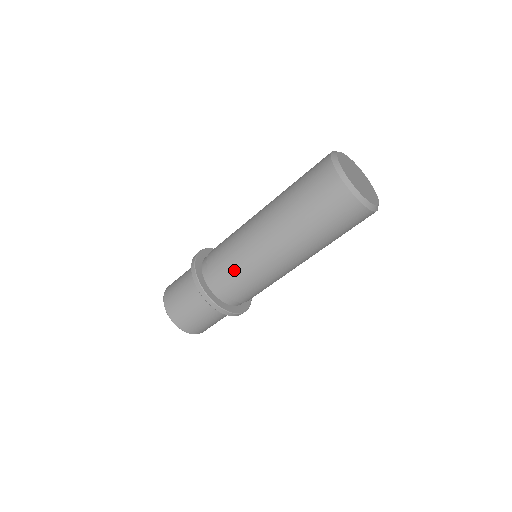
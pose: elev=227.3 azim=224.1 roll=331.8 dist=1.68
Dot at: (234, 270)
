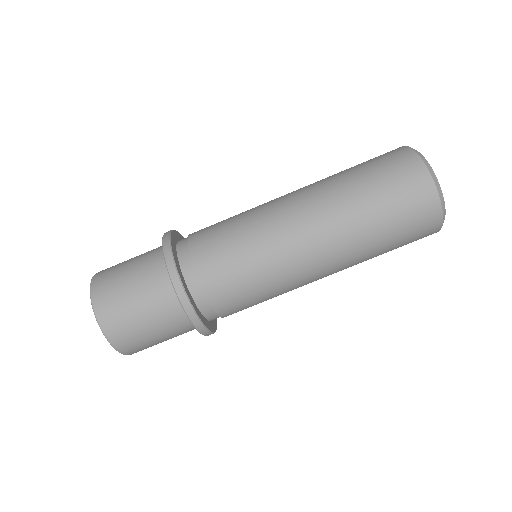
Dot at: (225, 220)
